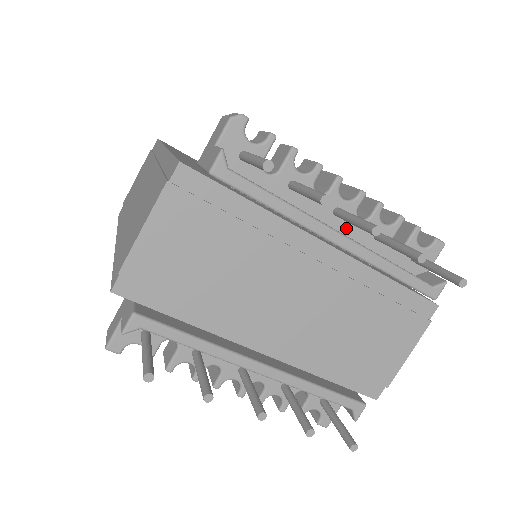
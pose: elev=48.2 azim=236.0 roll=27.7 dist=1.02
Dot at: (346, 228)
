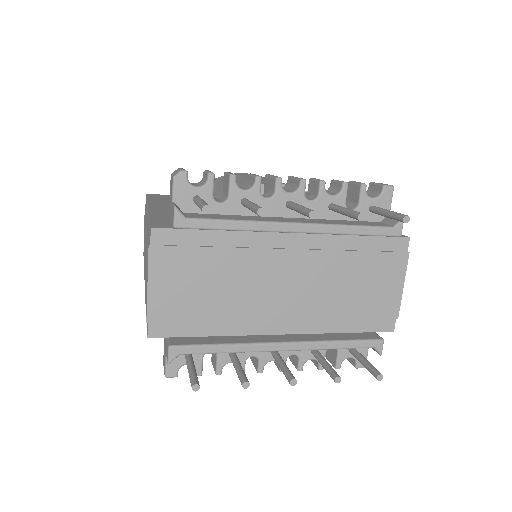
Dot at: occluded
